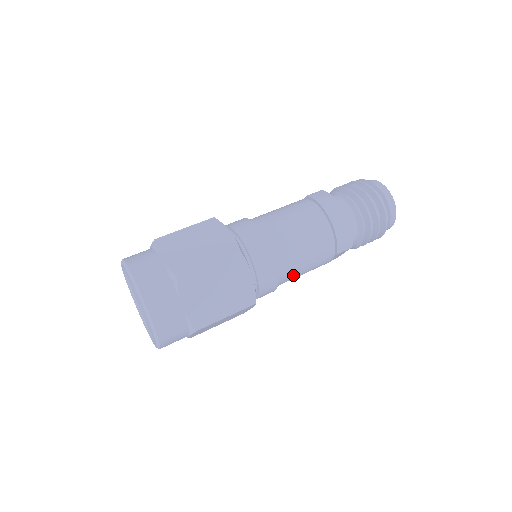
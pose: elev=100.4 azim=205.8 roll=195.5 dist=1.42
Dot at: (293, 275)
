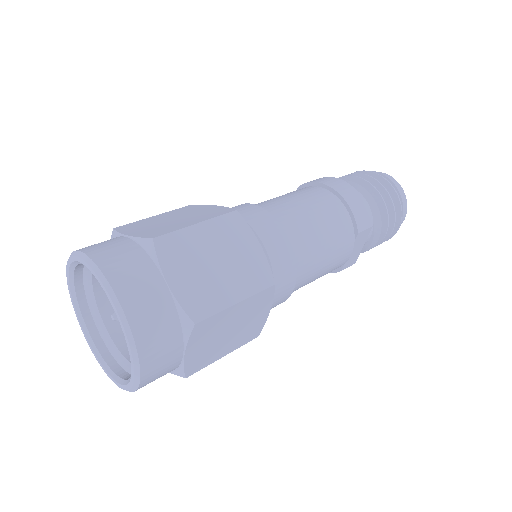
Dot at: (312, 263)
